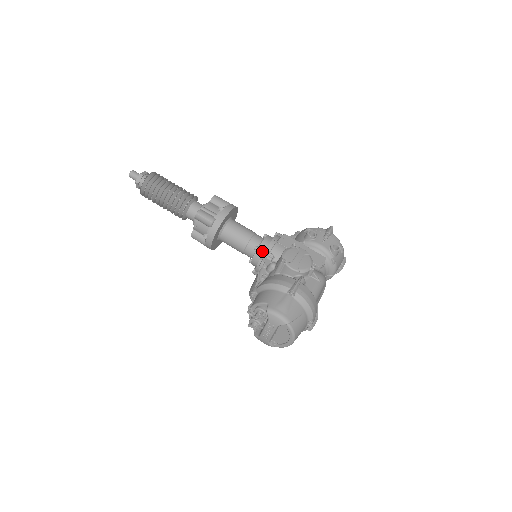
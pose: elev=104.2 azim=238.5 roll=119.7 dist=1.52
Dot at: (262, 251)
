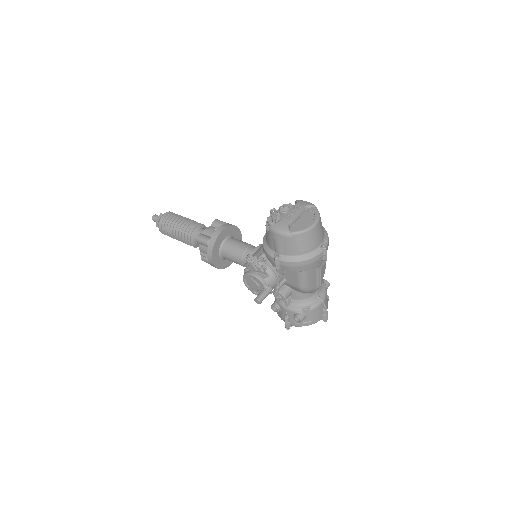
Dot at: occluded
